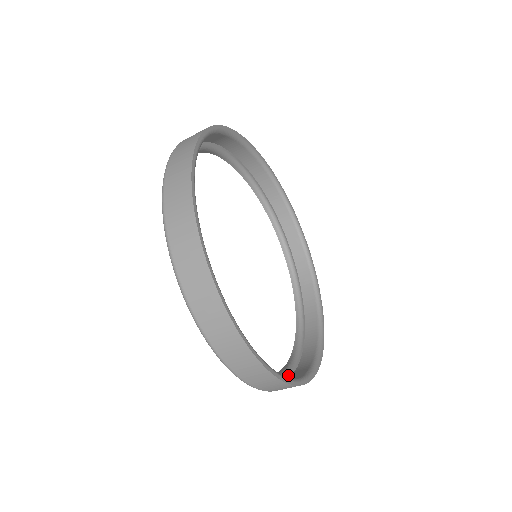
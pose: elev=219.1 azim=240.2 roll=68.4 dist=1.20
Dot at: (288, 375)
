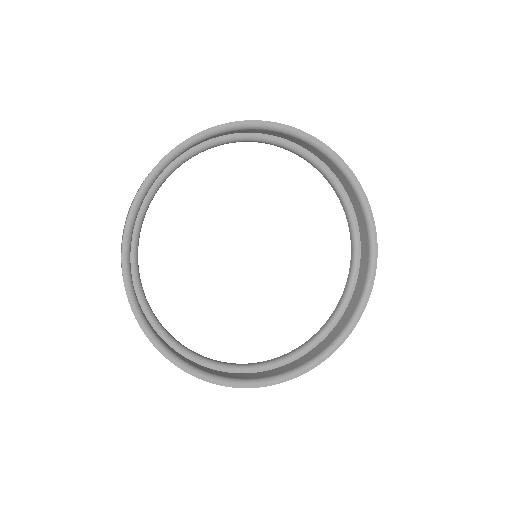
Dot at: (354, 285)
